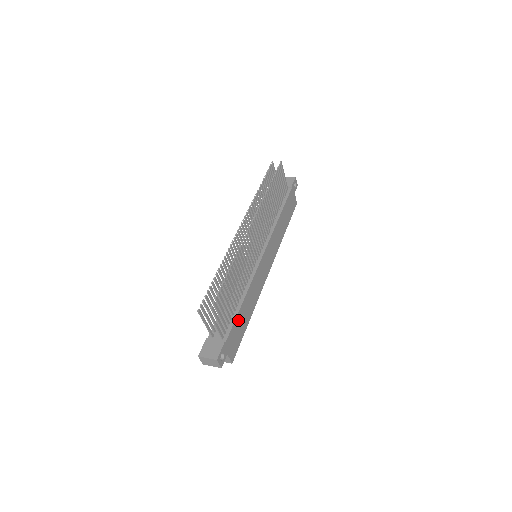
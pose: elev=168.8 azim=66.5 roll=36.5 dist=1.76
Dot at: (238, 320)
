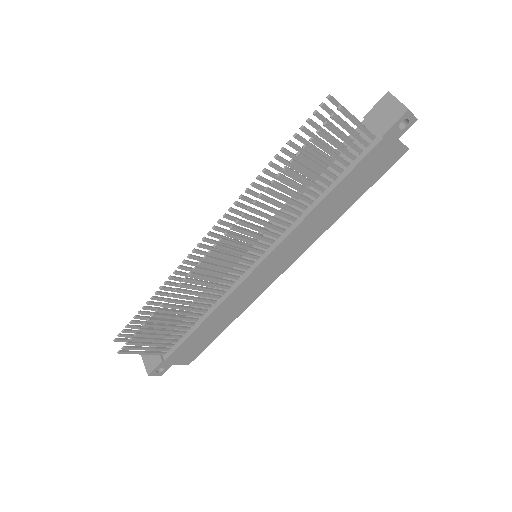
Dot at: (193, 338)
